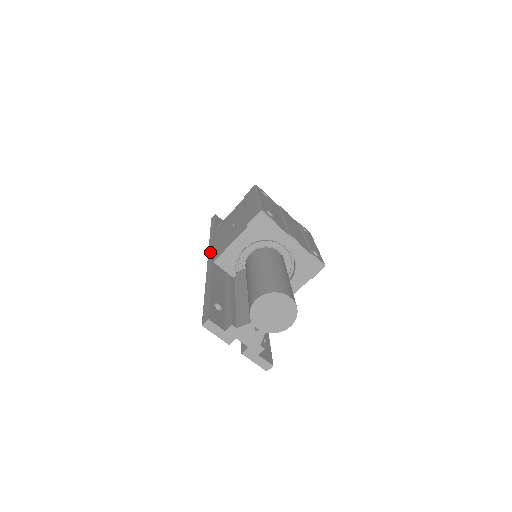
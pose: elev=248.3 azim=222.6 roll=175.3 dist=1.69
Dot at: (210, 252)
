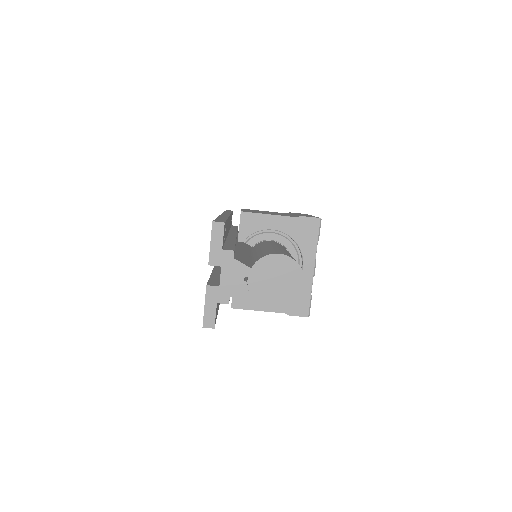
Dot at: occluded
